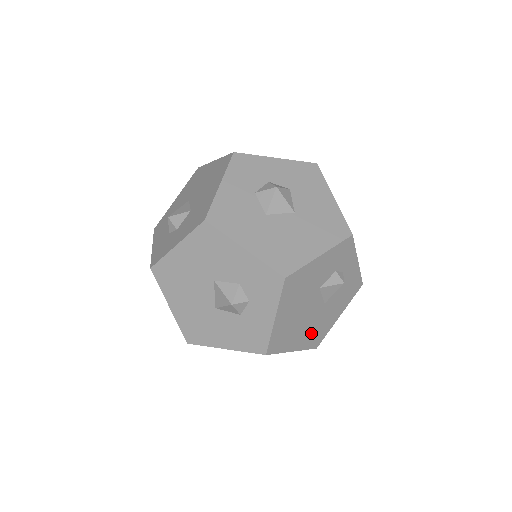
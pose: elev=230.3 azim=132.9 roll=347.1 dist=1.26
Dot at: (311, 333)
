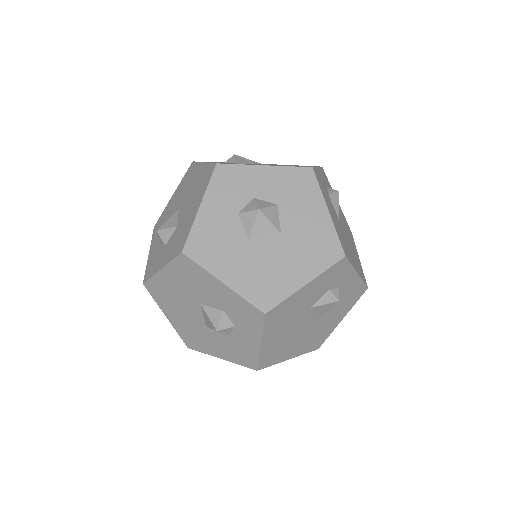
Dot at: (309, 341)
